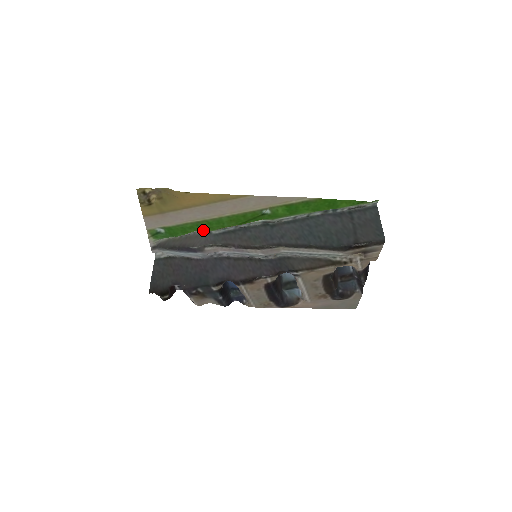
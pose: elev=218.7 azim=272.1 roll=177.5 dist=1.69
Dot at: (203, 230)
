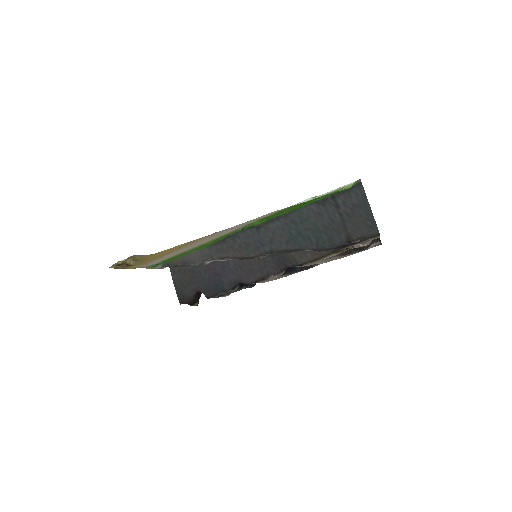
Dot at: occluded
